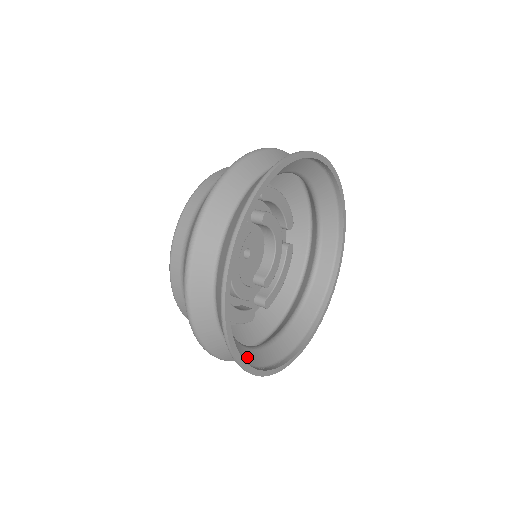
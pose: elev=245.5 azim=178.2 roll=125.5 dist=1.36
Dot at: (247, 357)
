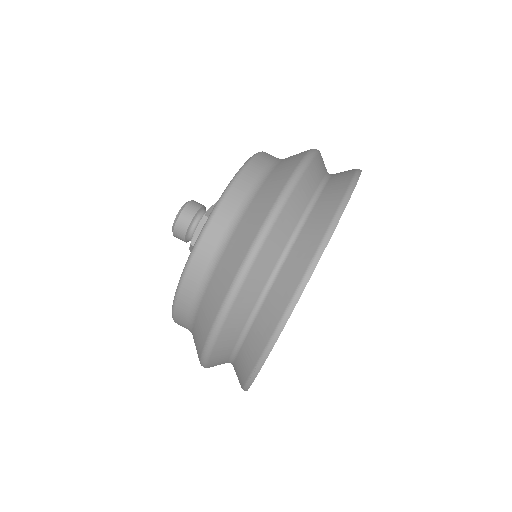
Dot at: occluded
